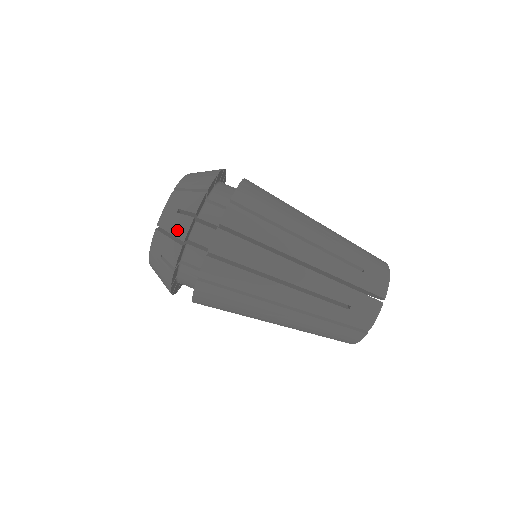
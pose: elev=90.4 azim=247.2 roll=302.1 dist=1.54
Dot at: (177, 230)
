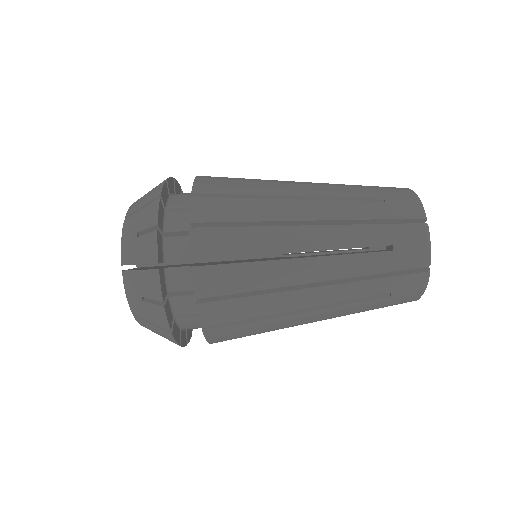
Dot at: occluded
